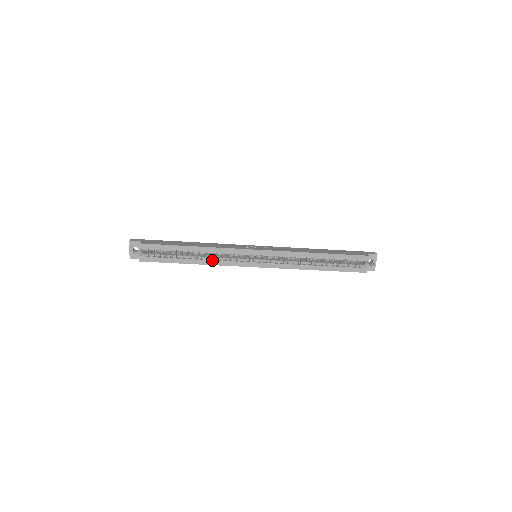
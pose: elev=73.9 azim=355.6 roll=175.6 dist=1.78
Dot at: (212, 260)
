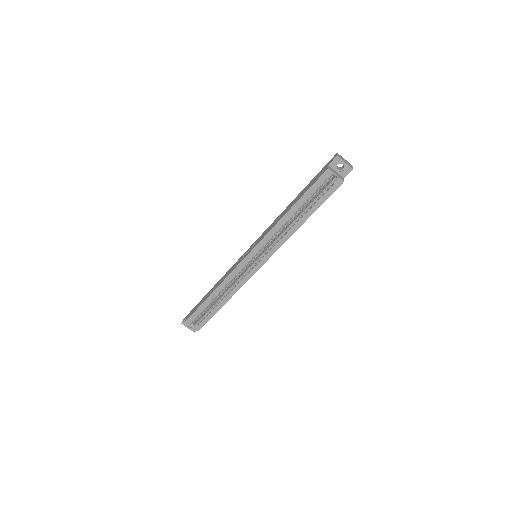
Dot at: (231, 290)
